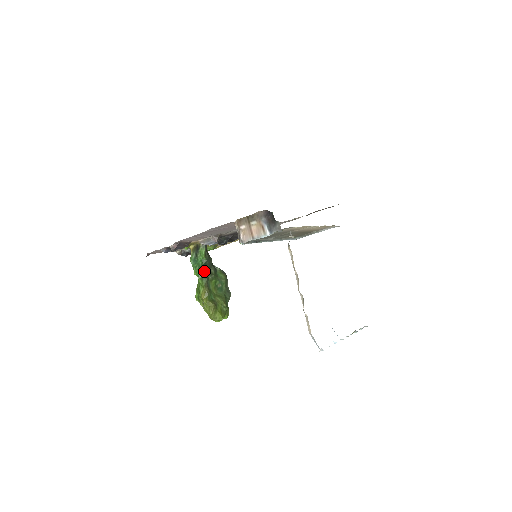
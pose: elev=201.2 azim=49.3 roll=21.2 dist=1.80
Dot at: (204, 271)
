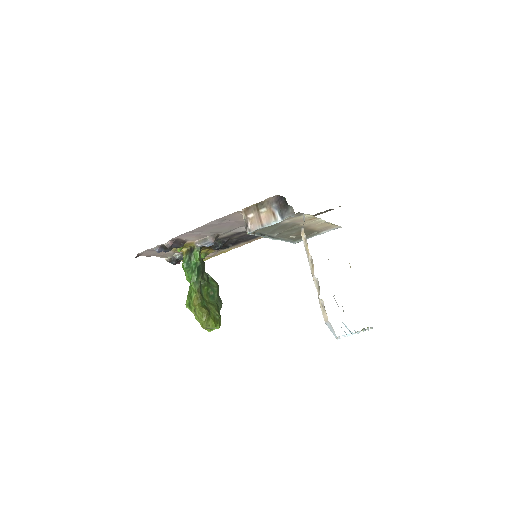
Dot at: (197, 275)
